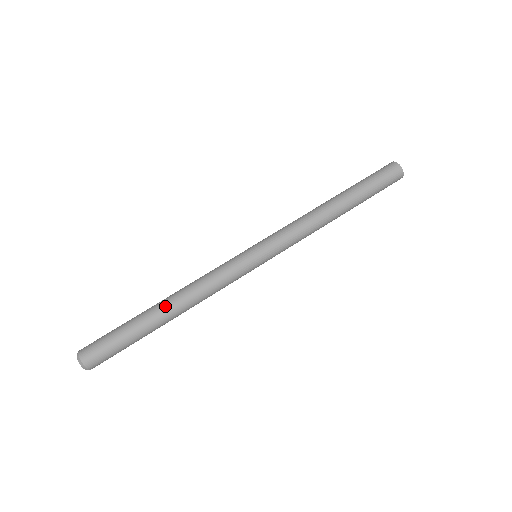
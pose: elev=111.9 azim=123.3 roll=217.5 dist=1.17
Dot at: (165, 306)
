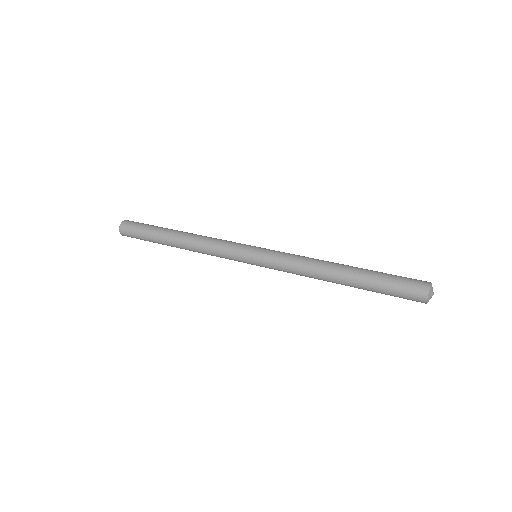
Dot at: occluded
